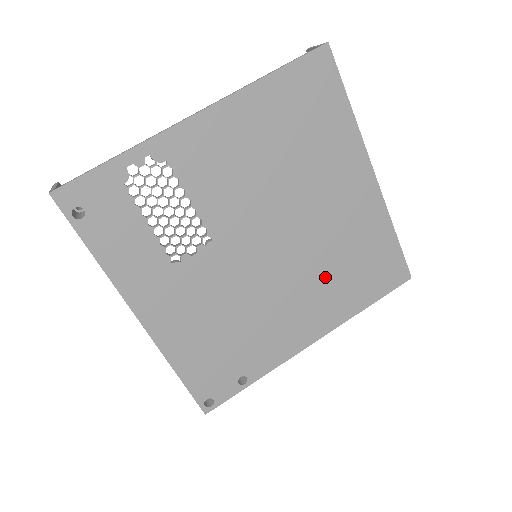
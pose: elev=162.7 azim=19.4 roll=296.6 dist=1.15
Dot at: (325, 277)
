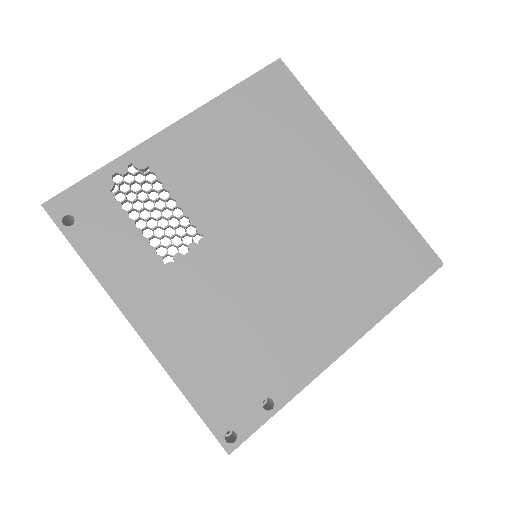
Dot at: (338, 269)
